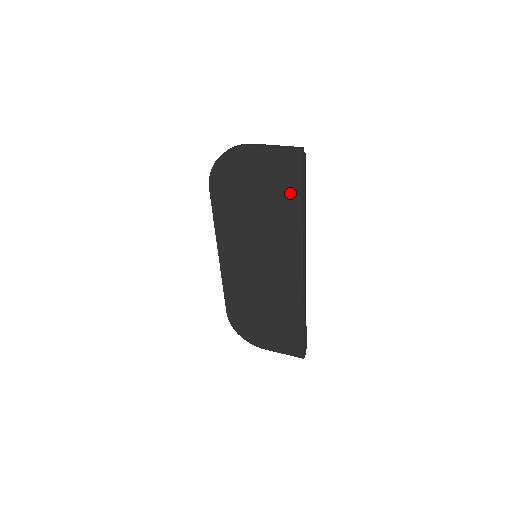
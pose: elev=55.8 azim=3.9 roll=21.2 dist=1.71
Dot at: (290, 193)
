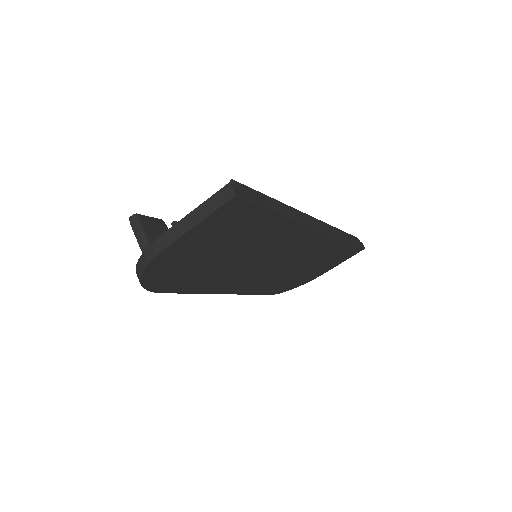
Dot at: (257, 222)
